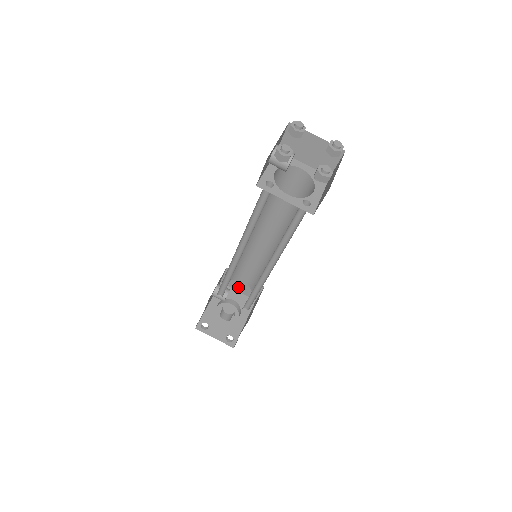
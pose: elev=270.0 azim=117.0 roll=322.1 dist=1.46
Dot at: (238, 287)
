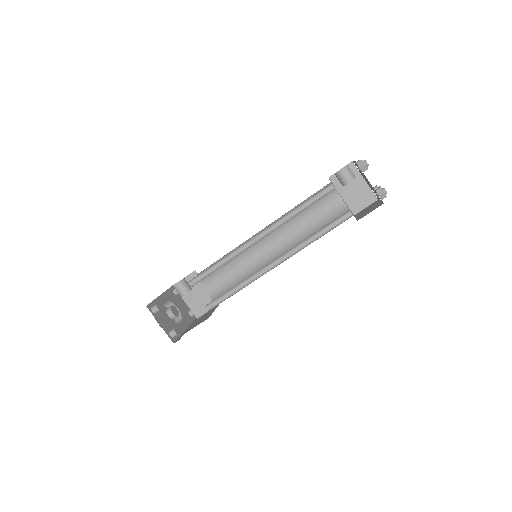
Dot at: (189, 297)
